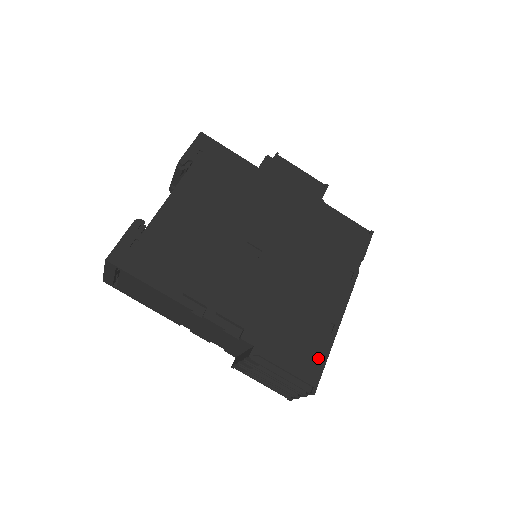
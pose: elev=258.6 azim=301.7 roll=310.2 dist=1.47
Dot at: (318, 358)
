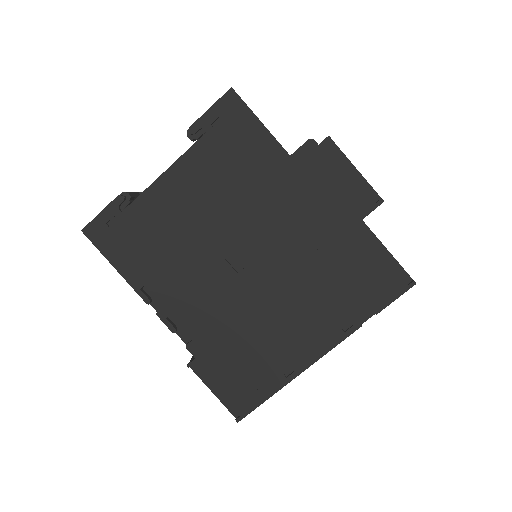
Dot at: (258, 394)
